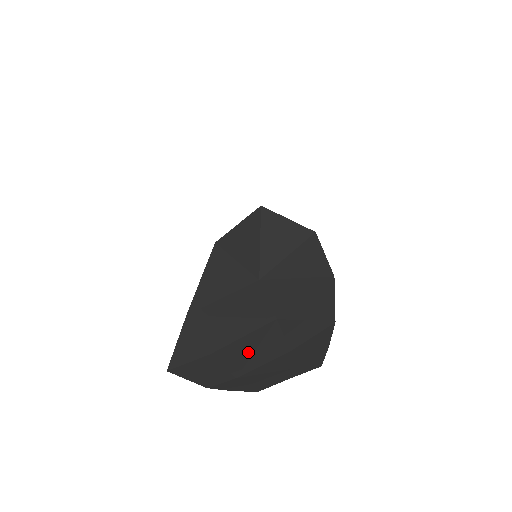
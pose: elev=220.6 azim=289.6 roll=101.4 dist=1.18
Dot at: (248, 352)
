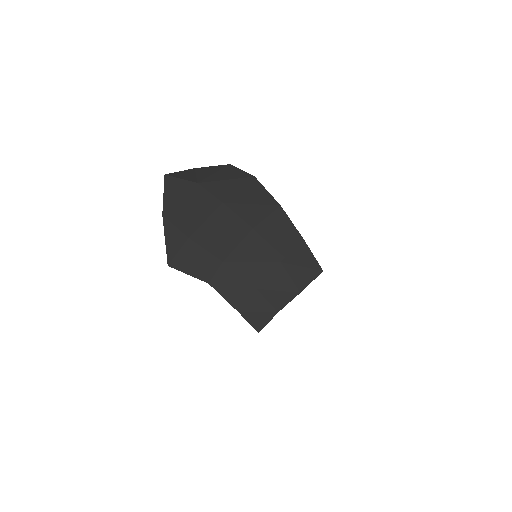
Dot at: (218, 234)
